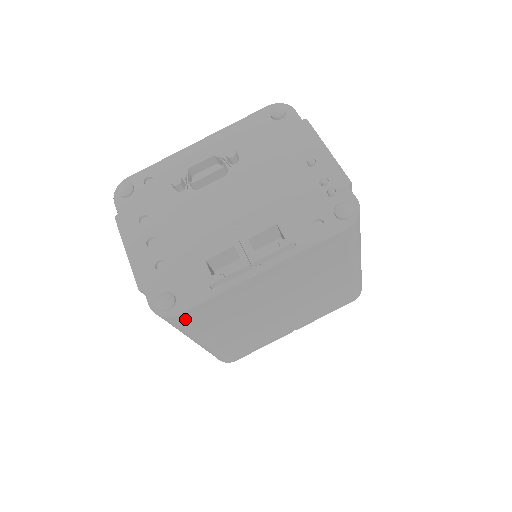
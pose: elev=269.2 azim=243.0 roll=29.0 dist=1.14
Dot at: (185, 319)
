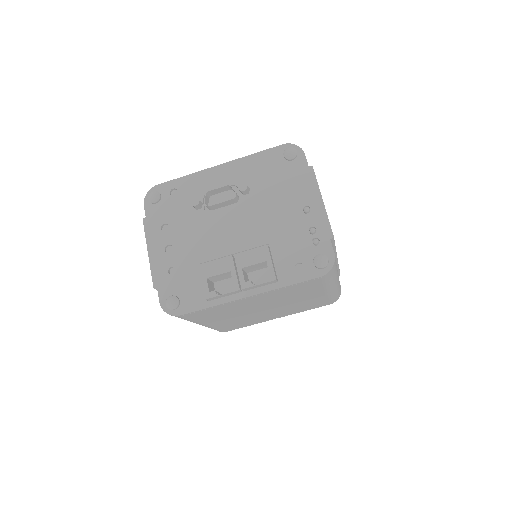
Dot at: (185, 317)
